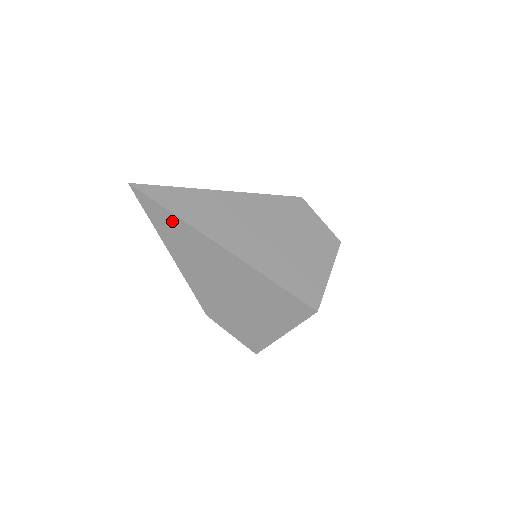
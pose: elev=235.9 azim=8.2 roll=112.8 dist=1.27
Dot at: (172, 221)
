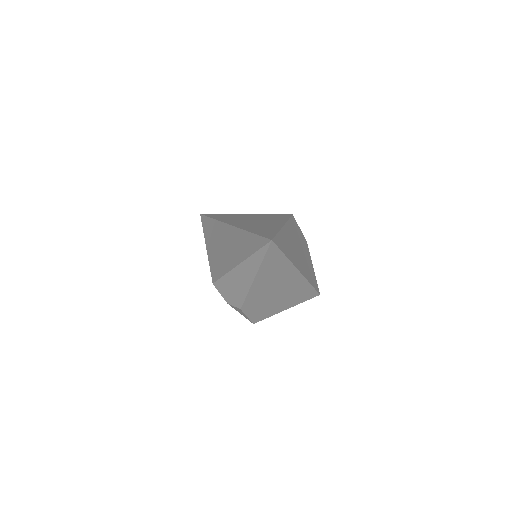
Dot at: (280, 260)
